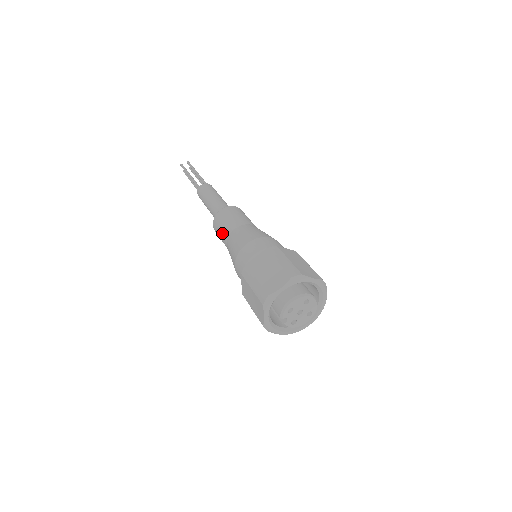
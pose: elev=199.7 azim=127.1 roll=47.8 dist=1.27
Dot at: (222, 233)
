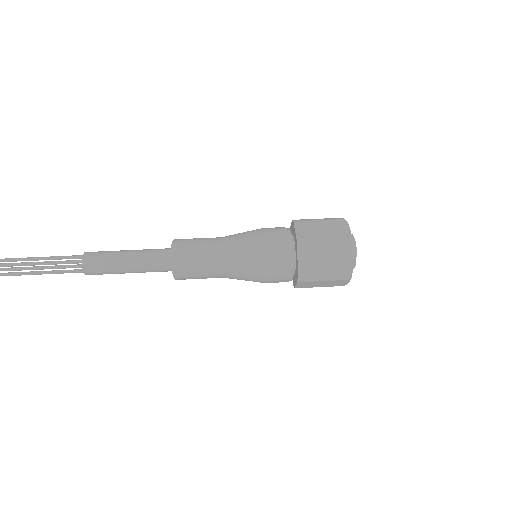
Dot at: (205, 257)
